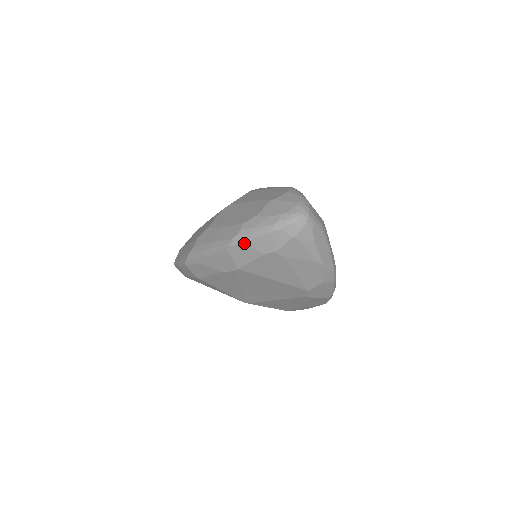
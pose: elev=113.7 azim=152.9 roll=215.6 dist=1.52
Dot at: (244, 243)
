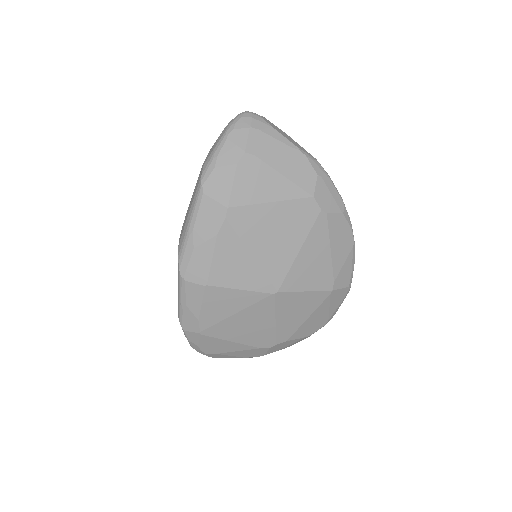
Dot at: (212, 169)
